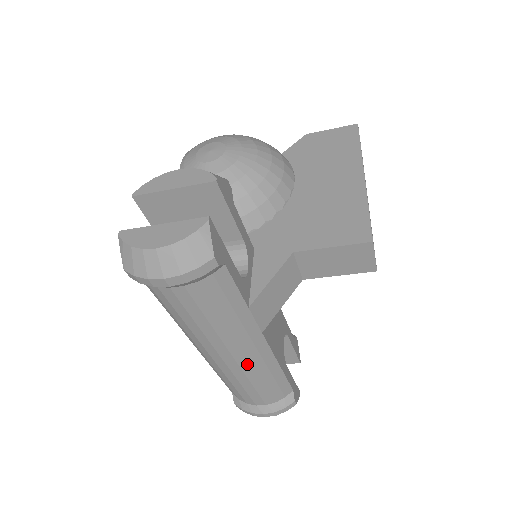
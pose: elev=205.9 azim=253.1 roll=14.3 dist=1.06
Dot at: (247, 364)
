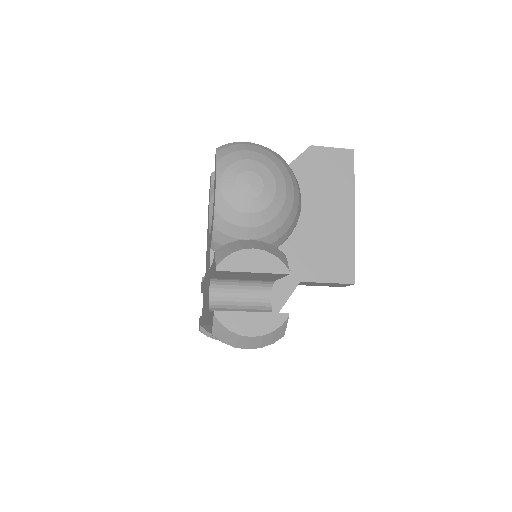
Dot at: occluded
